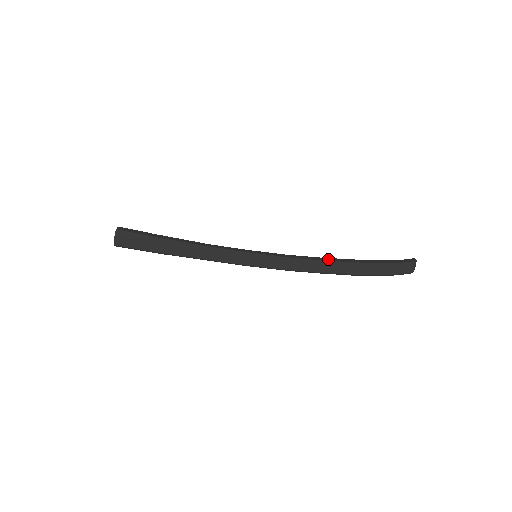
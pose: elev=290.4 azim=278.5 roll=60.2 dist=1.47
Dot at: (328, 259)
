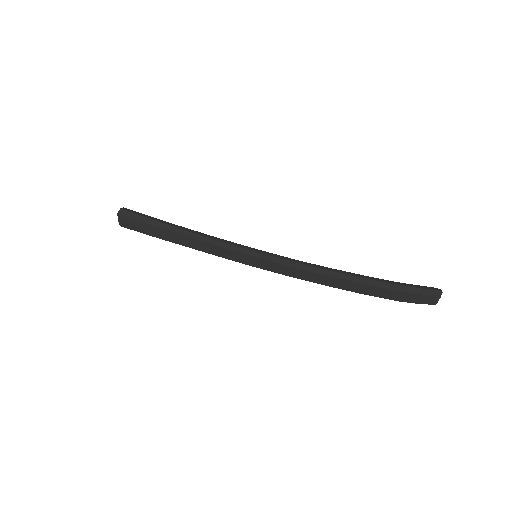
Dot at: (333, 274)
